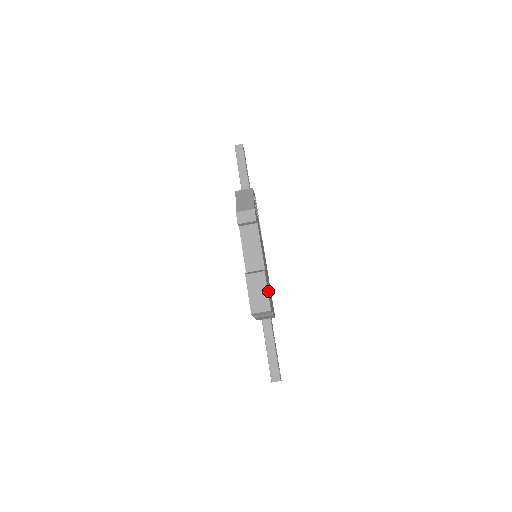
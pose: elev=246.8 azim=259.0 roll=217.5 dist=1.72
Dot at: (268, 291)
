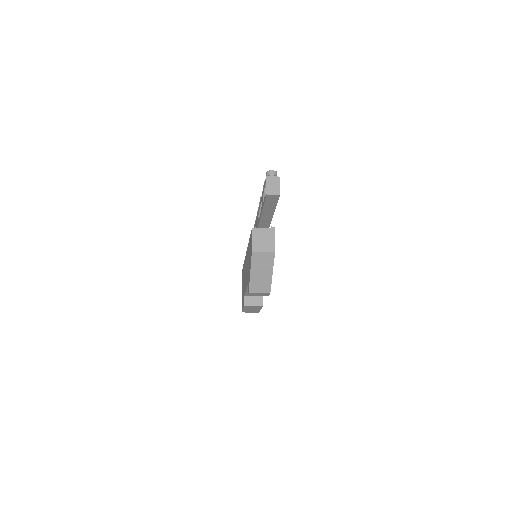
Dot at: occluded
